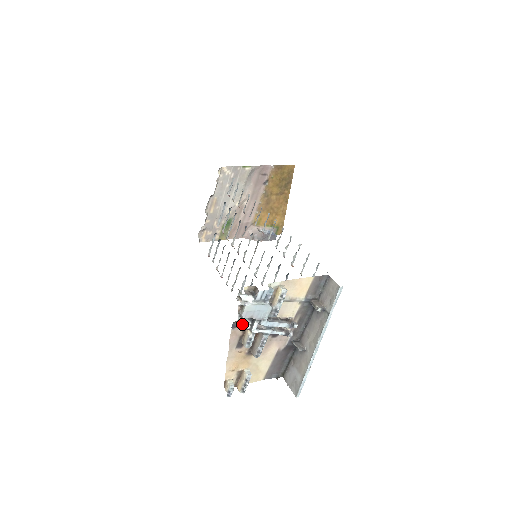
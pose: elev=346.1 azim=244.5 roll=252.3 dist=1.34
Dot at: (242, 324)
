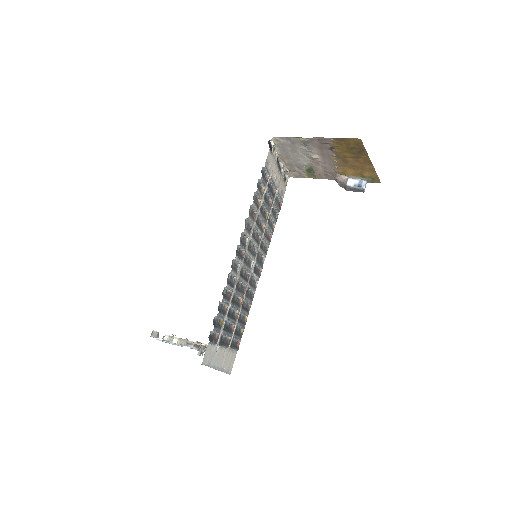
Dot at: occluded
